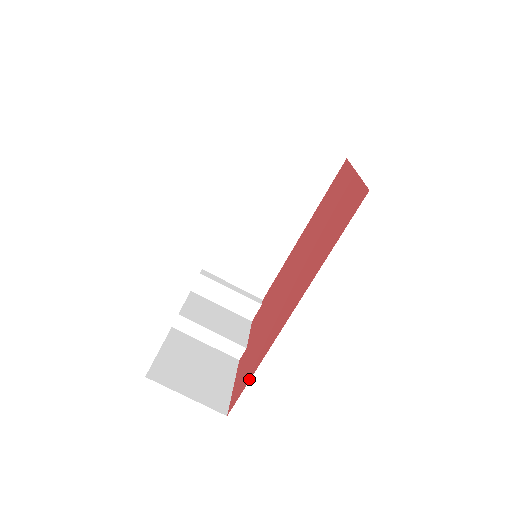
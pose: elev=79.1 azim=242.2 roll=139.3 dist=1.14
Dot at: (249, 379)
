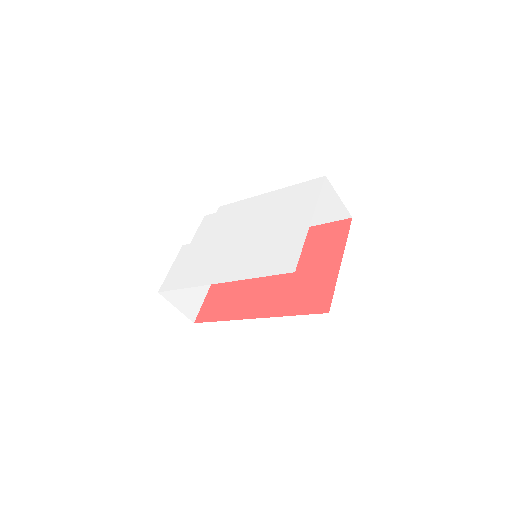
Dot at: (215, 320)
